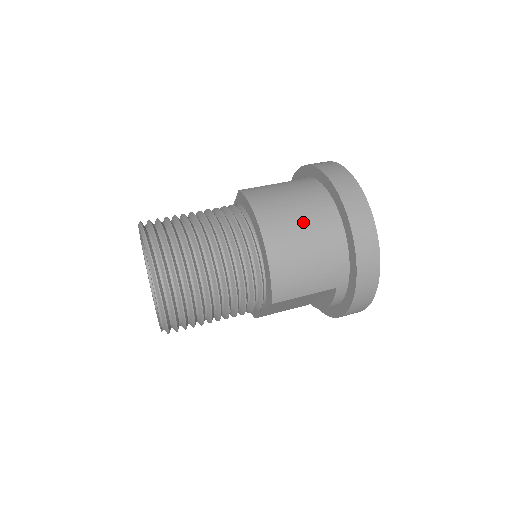
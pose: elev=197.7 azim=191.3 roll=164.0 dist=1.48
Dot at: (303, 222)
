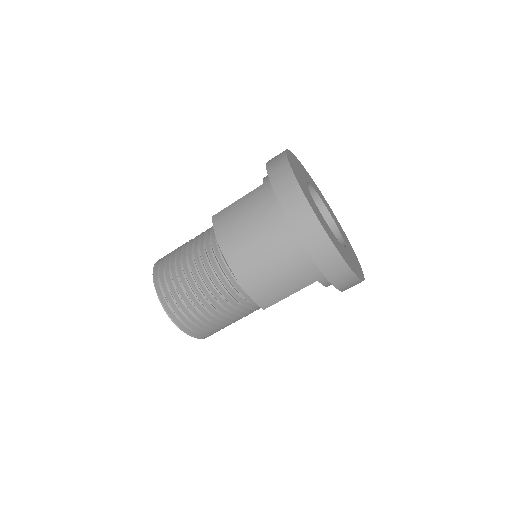
Dot at: (260, 242)
